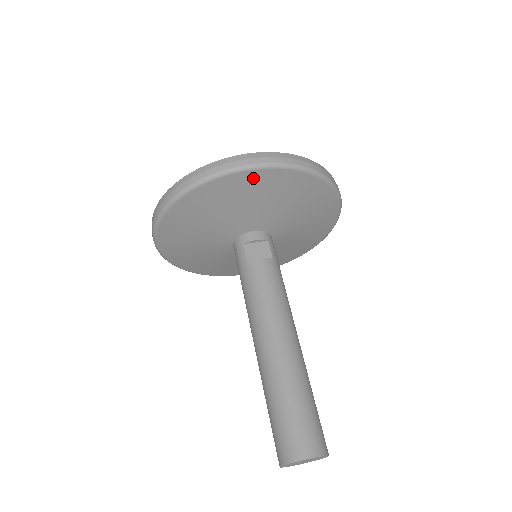
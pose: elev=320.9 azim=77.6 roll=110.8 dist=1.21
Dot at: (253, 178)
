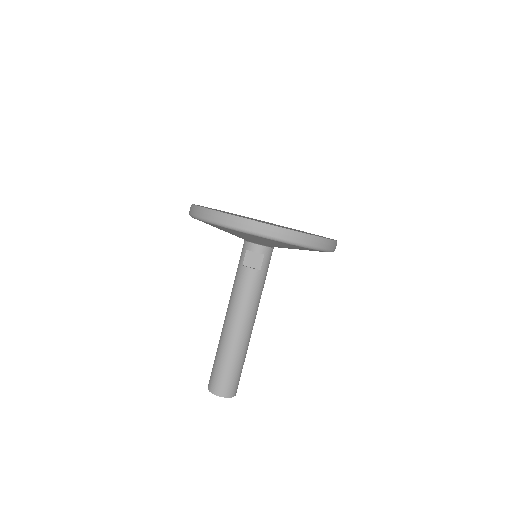
Dot at: (248, 235)
